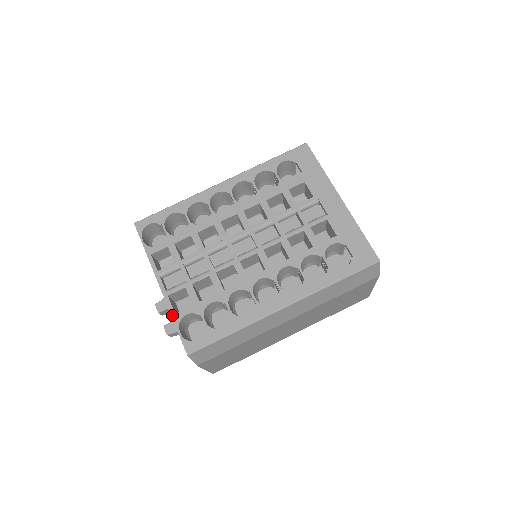
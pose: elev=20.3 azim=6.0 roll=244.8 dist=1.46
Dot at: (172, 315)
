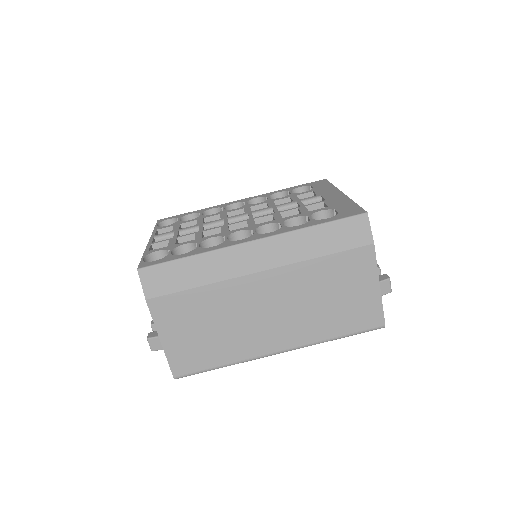
Dot at: (145, 252)
